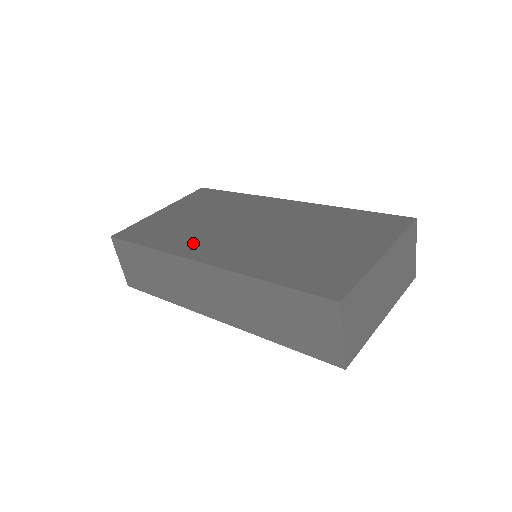
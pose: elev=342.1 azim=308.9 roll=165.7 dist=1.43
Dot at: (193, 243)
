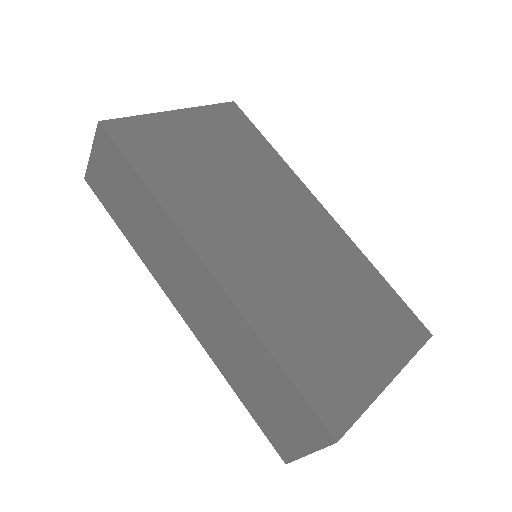
Dot at: (203, 217)
